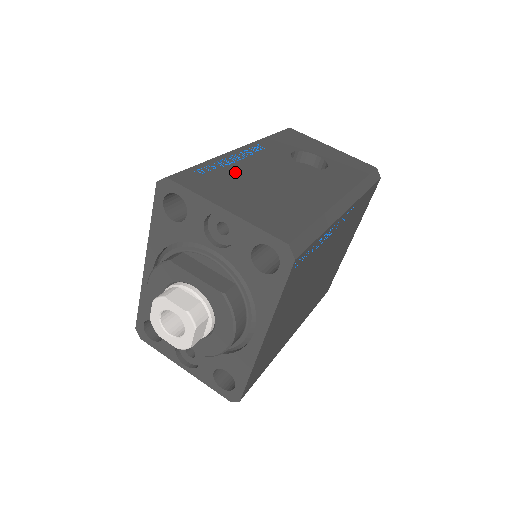
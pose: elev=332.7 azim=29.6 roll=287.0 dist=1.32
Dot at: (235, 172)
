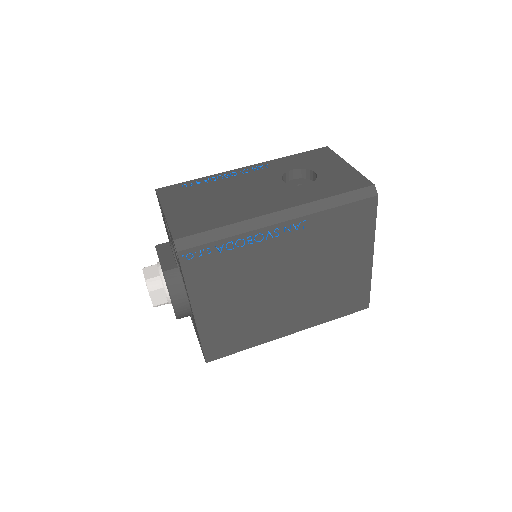
Dot at: (210, 187)
